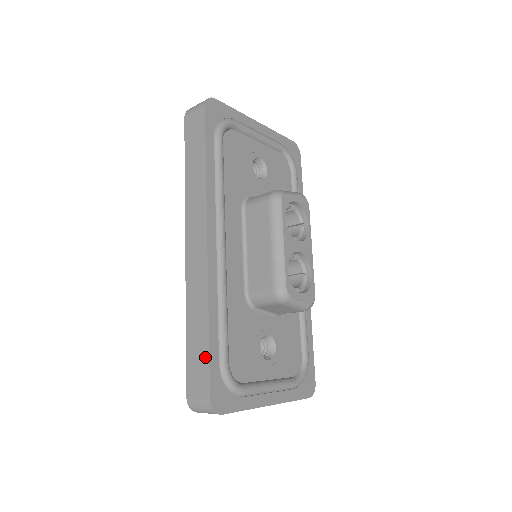
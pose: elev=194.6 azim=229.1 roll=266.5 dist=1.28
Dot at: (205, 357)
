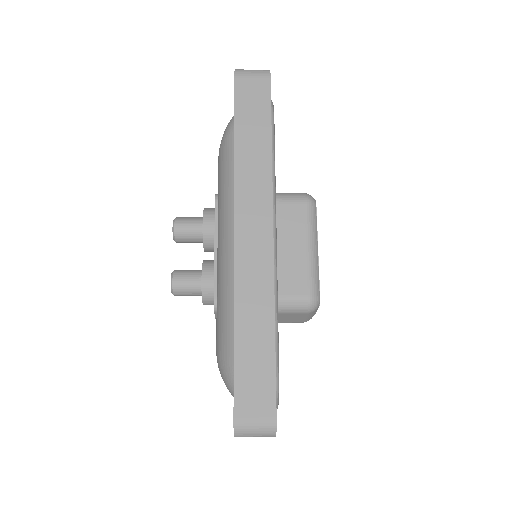
Dot at: (269, 368)
